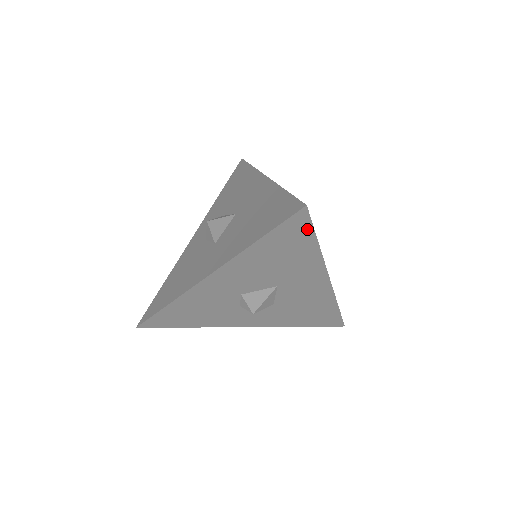
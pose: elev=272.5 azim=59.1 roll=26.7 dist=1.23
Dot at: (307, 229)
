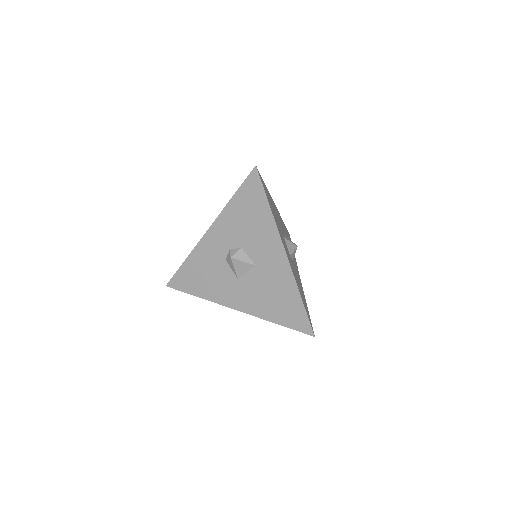
Dot at: occluded
